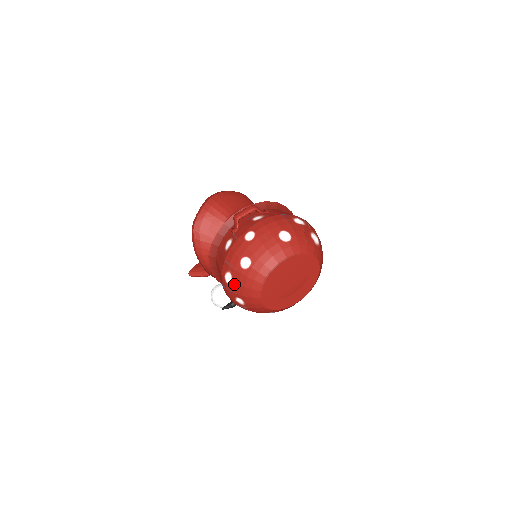
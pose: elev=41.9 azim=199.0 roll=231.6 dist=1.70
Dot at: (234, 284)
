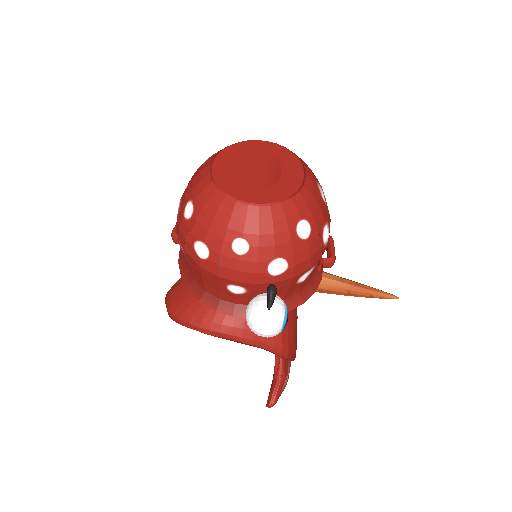
Dot at: (208, 240)
